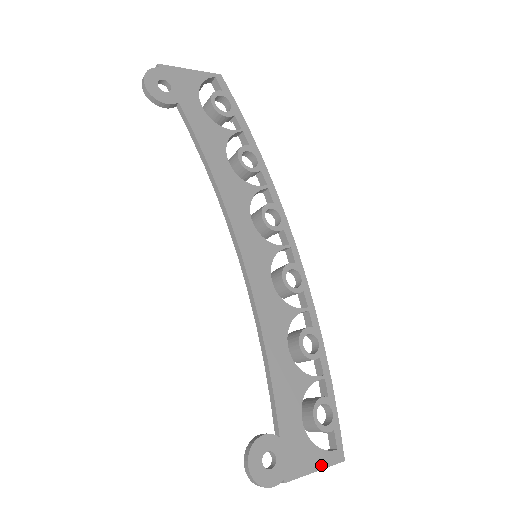
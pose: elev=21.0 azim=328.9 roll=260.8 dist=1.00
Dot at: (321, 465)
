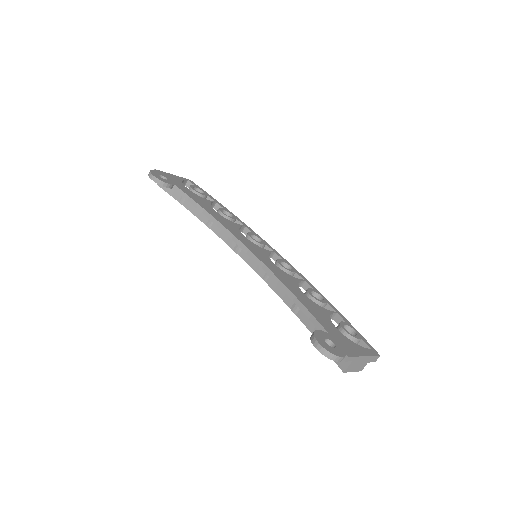
Dot at: (366, 354)
